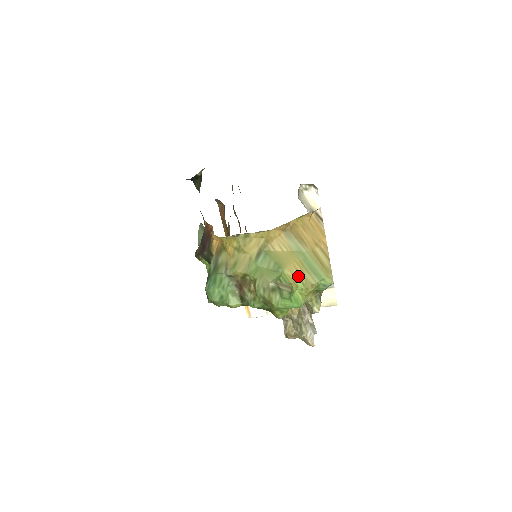
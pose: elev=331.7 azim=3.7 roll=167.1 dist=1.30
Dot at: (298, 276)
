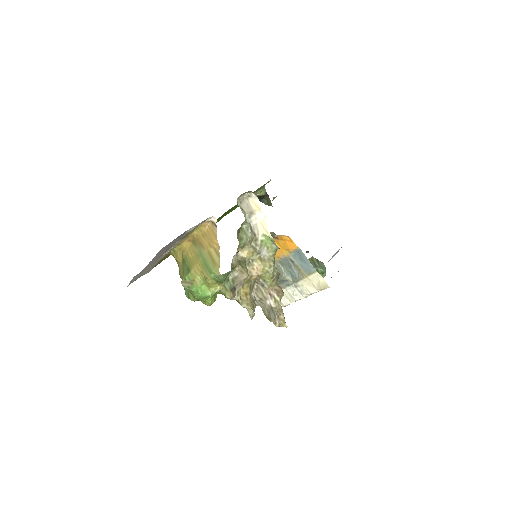
Dot at: (199, 273)
